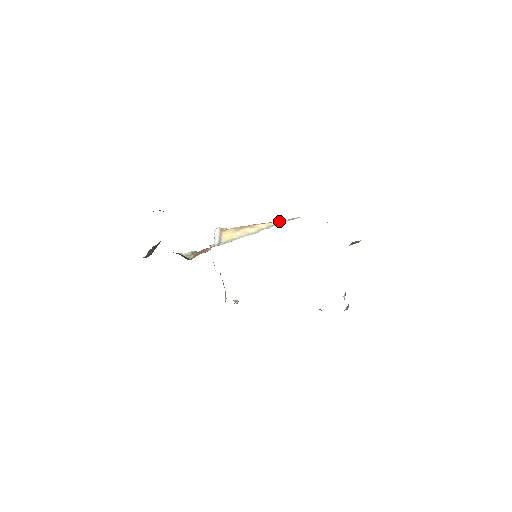
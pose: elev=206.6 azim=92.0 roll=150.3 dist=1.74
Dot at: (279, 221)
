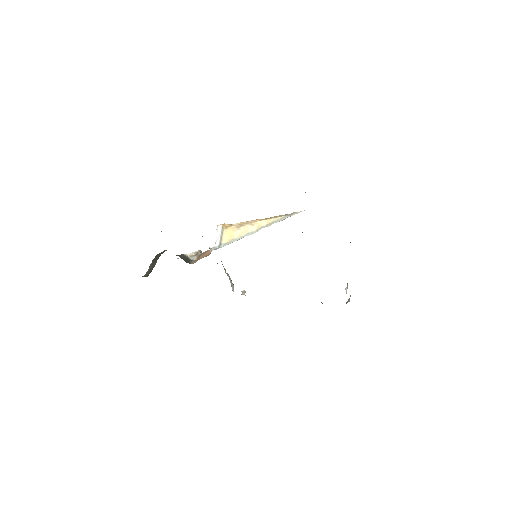
Dot at: (279, 217)
